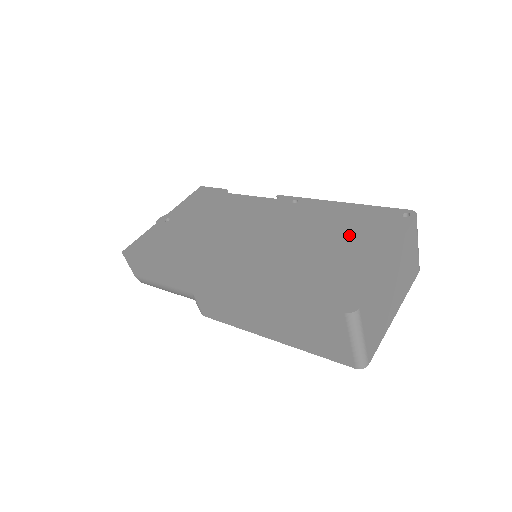
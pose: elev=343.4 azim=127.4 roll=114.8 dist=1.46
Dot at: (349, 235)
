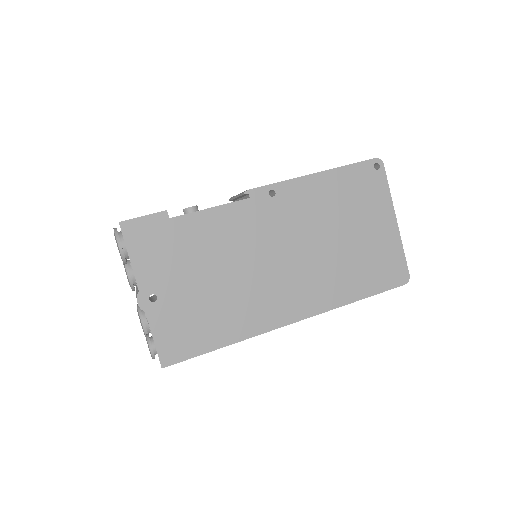
Dot at: (355, 213)
